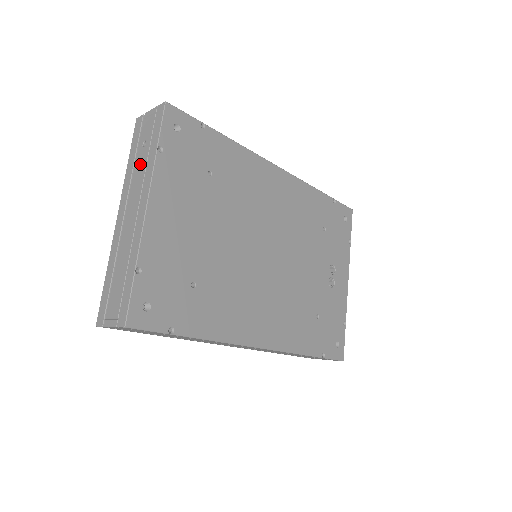
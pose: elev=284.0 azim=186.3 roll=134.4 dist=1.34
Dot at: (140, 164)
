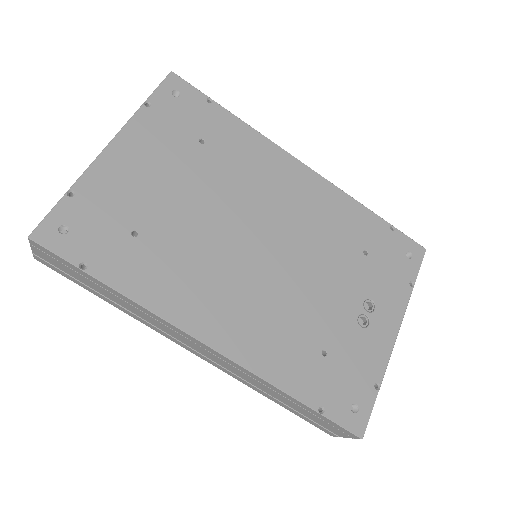
Dot at: occluded
